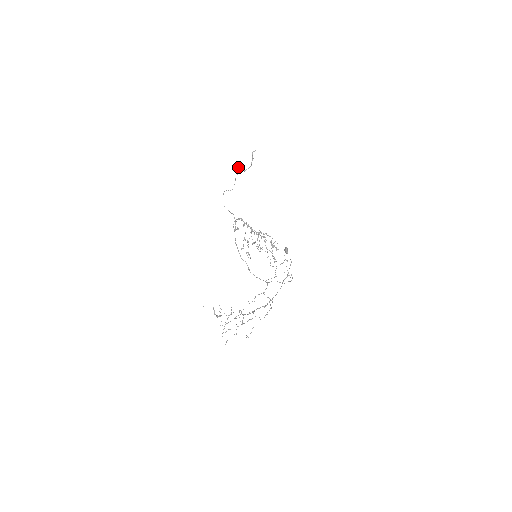
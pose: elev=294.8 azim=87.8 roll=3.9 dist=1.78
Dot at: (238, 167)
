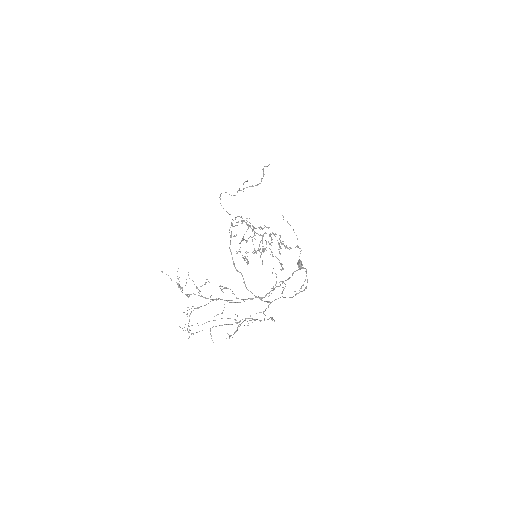
Dot at: occluded
